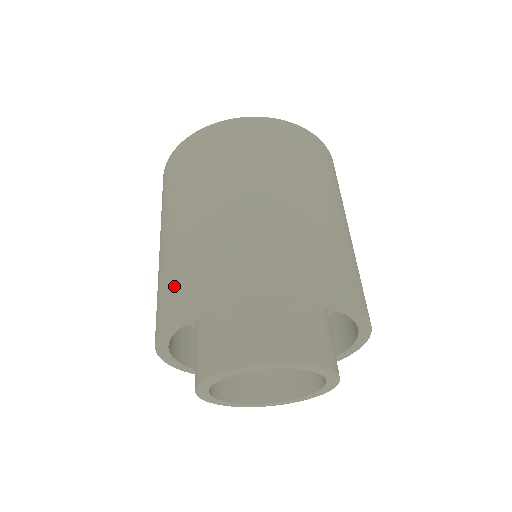
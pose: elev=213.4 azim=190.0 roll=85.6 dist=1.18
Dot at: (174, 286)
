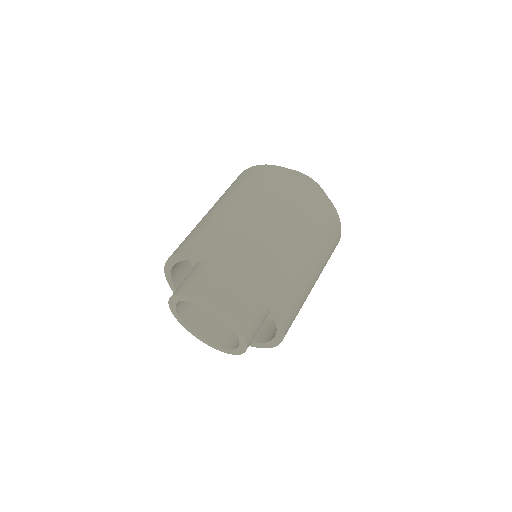
Dot at: (230, 245)
